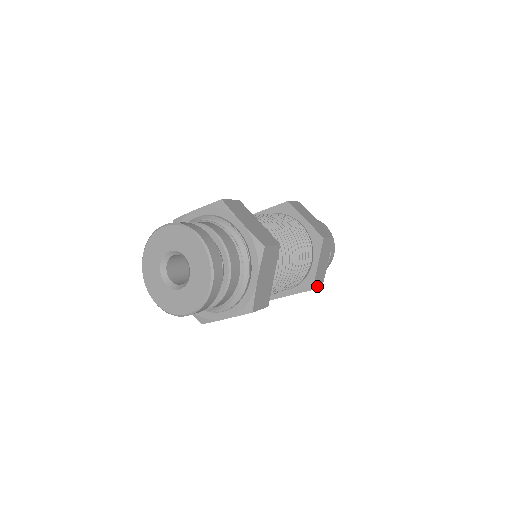
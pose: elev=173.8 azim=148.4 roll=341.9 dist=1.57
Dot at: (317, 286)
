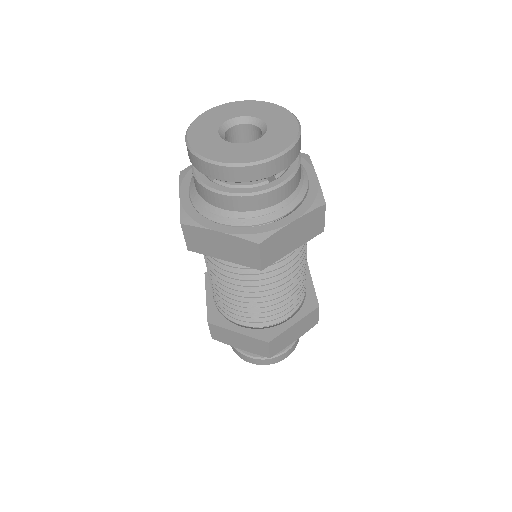
Dot at: (318, 312)
